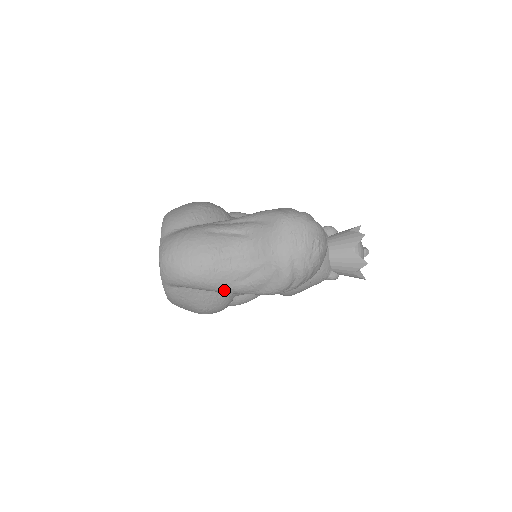
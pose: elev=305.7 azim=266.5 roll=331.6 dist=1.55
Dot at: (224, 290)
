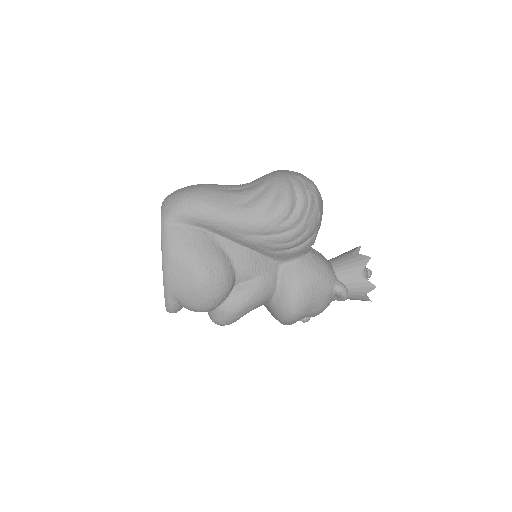
Dot at: (226, 214)
